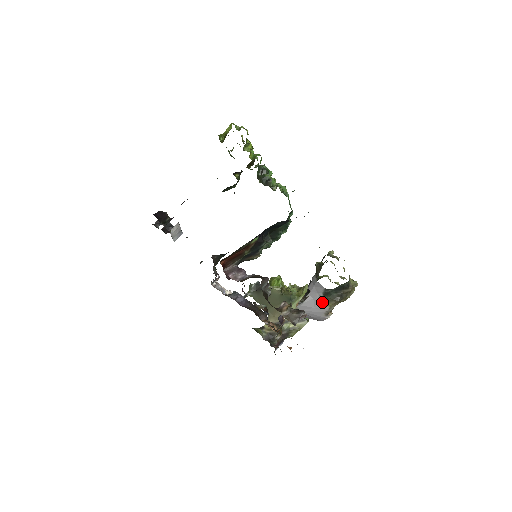
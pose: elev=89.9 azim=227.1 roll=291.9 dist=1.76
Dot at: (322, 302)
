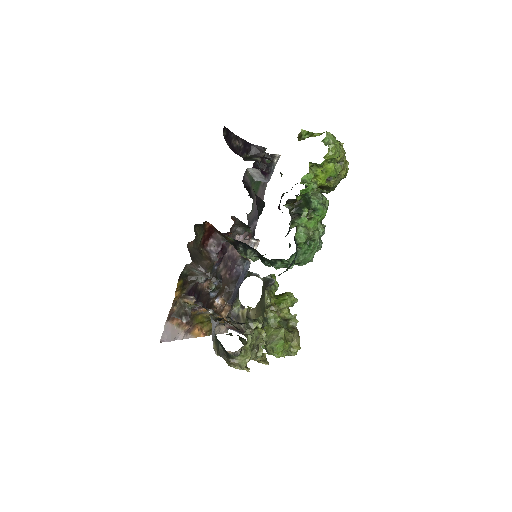
Dot at: (214, 337)
